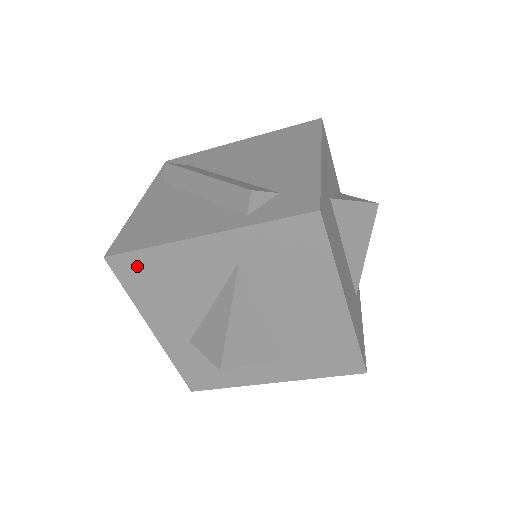
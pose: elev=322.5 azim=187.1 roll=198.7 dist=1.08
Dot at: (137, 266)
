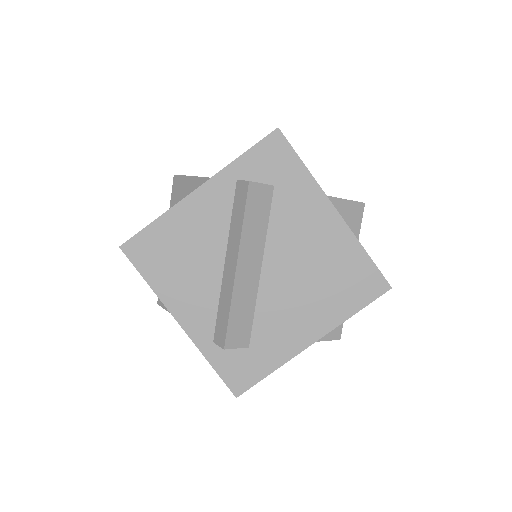
Dot at: occluded
